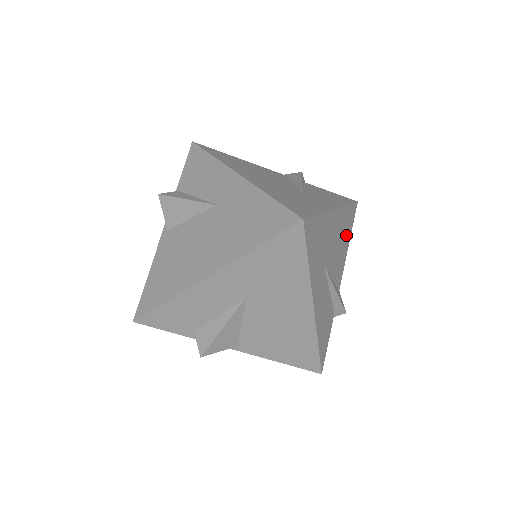
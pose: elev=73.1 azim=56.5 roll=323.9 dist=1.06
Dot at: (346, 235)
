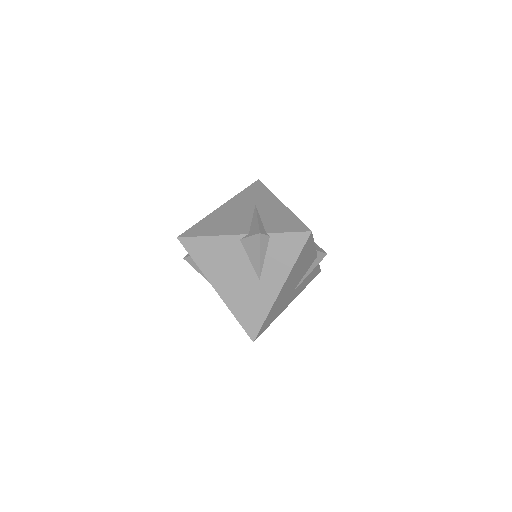
Dot at: occluded
